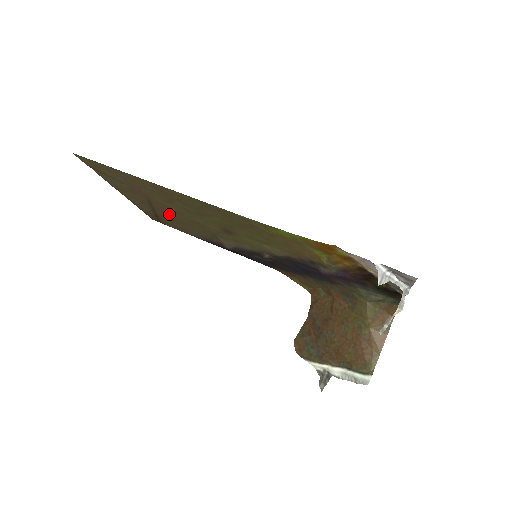
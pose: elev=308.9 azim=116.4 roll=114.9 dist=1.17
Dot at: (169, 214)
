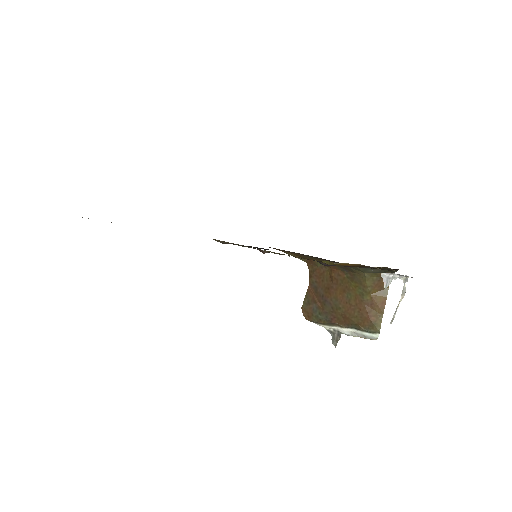
Dot at: occluded
